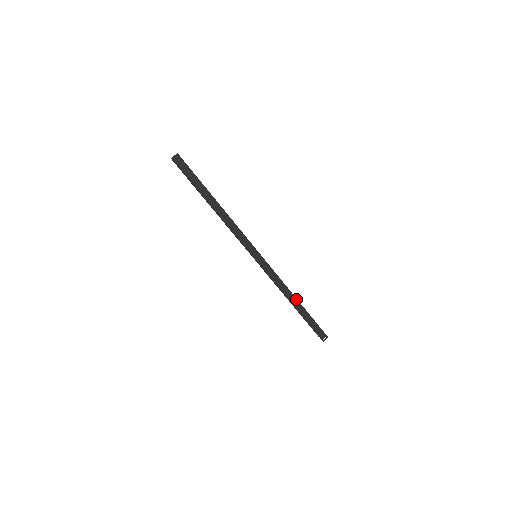
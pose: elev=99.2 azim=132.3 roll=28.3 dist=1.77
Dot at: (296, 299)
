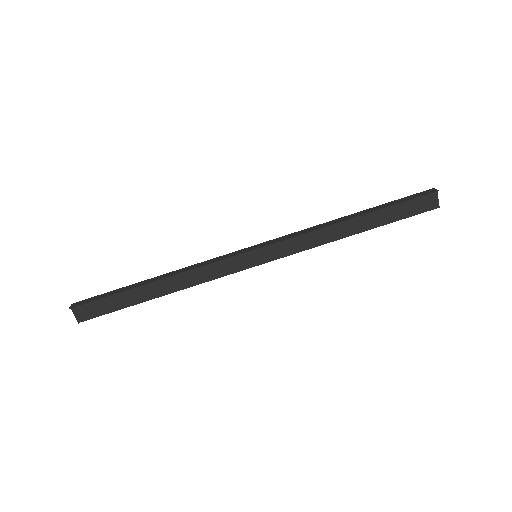
Dot at: (345, 217)
